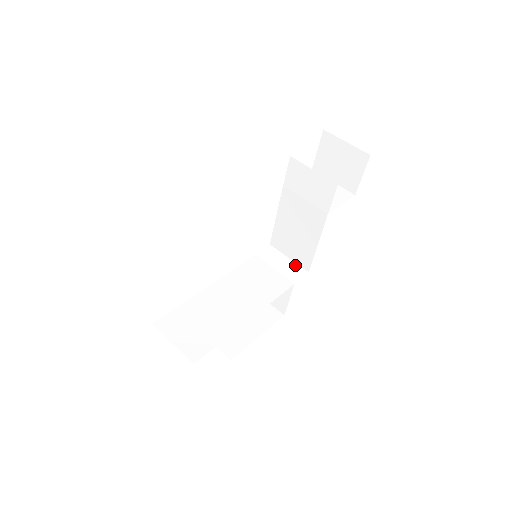
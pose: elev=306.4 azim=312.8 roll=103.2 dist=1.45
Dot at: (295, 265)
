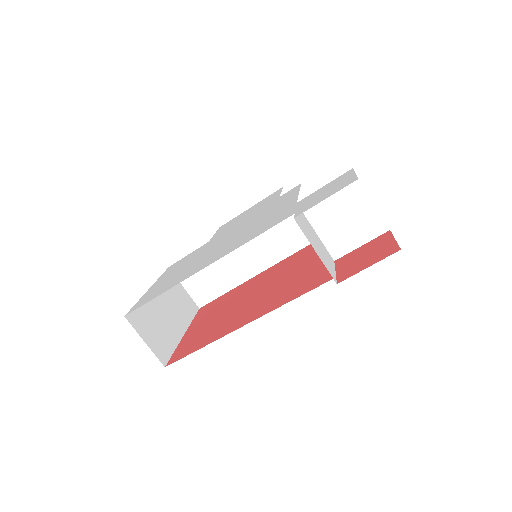
Dot at: occluded
